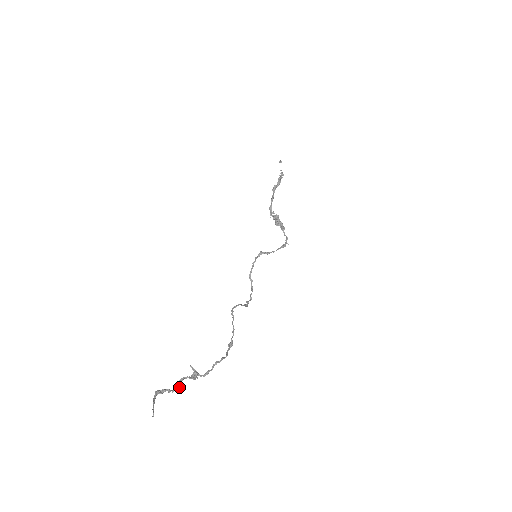
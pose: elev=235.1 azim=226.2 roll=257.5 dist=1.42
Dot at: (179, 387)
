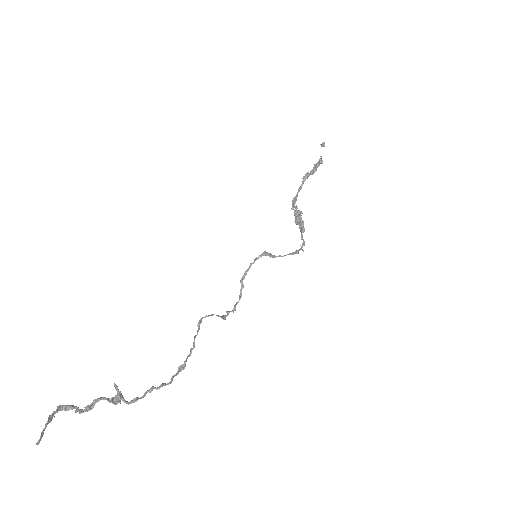
Dot at: (92, 408)
